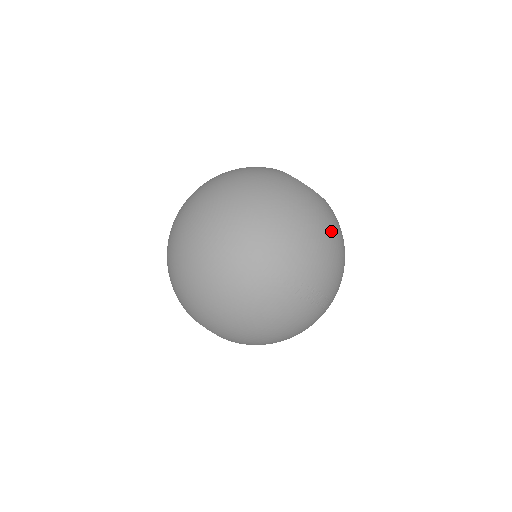
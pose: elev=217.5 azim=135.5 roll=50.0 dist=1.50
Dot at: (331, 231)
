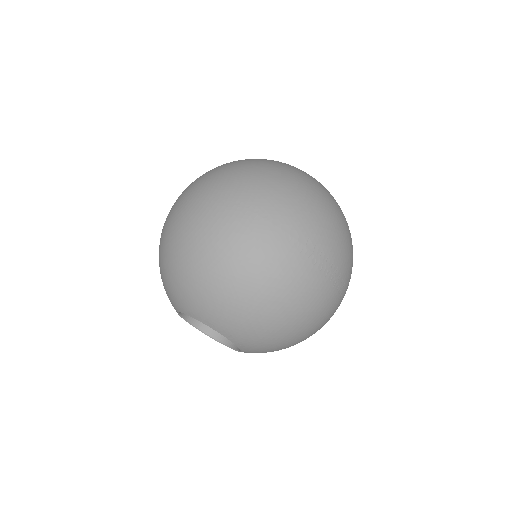
Dot at: (333, 202)
